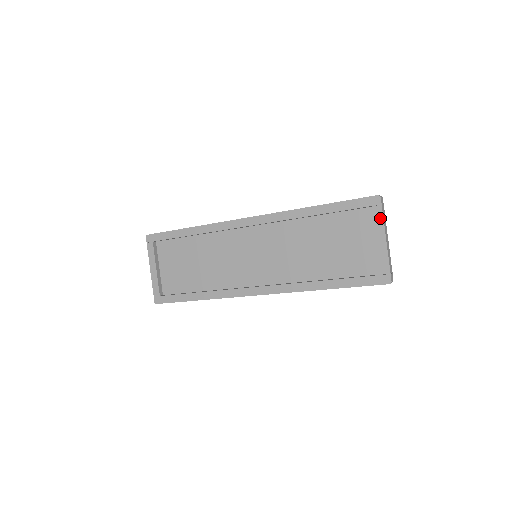
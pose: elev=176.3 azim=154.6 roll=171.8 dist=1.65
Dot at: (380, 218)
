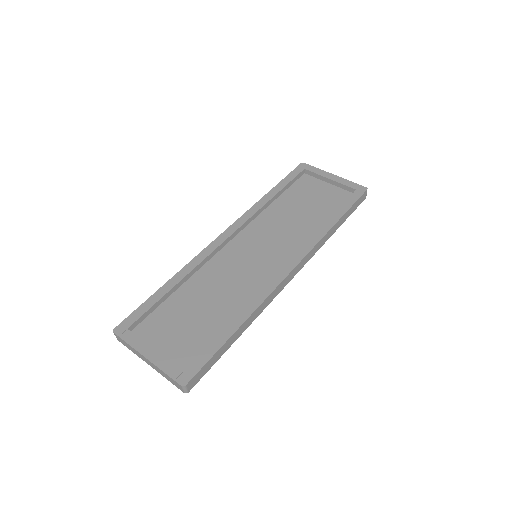
Dot at: (317, 170)
